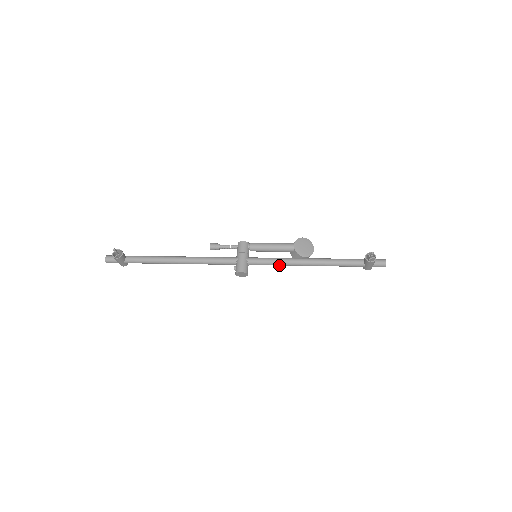
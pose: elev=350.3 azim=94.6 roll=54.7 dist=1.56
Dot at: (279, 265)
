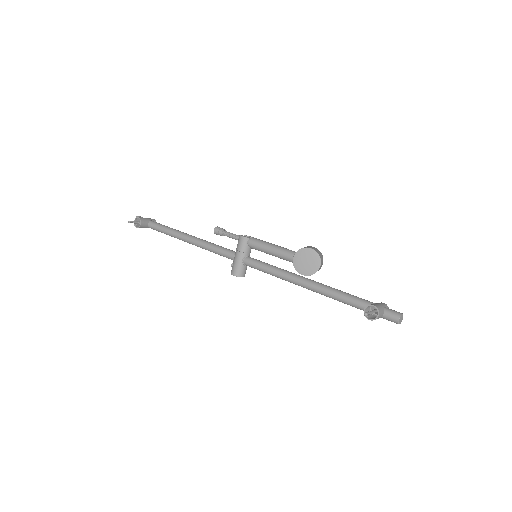
Dot at: (276, 276)
